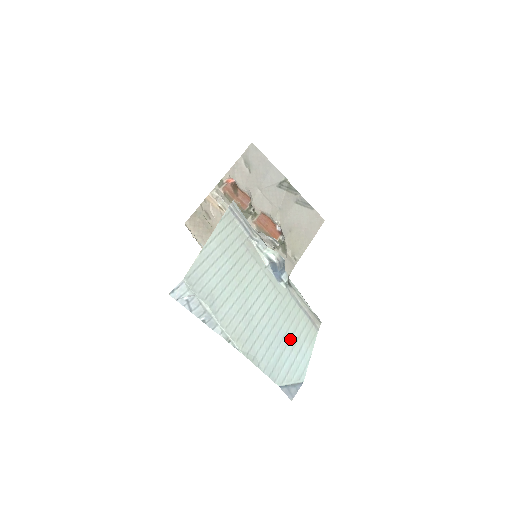
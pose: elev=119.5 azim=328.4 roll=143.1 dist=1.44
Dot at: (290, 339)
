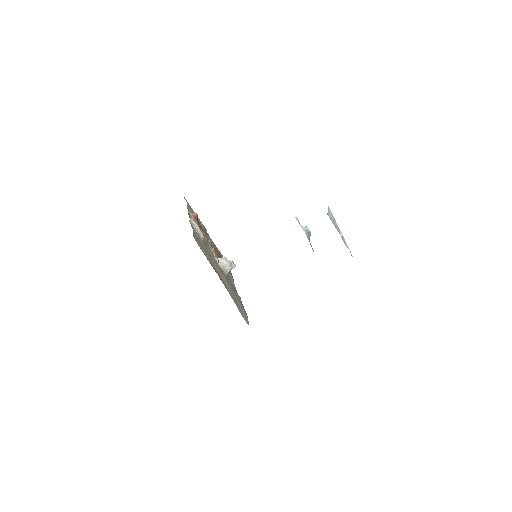
Dot at: occluded
